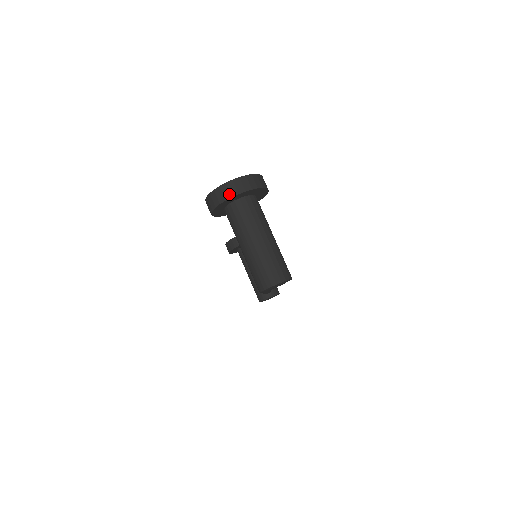
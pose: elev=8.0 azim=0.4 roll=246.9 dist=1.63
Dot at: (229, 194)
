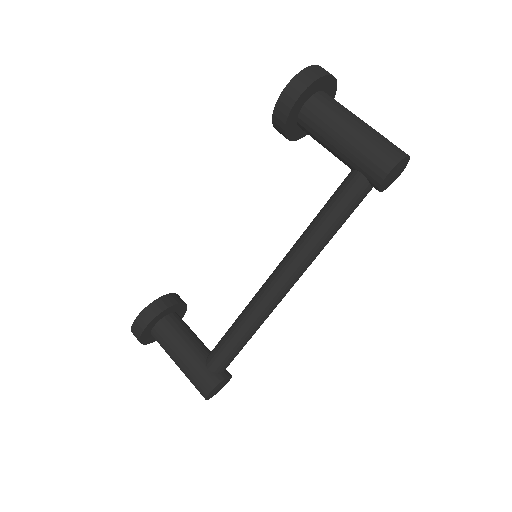
Dot at: (326, 72)
